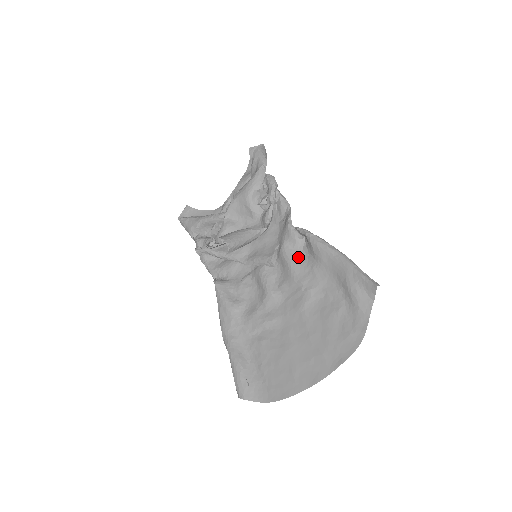
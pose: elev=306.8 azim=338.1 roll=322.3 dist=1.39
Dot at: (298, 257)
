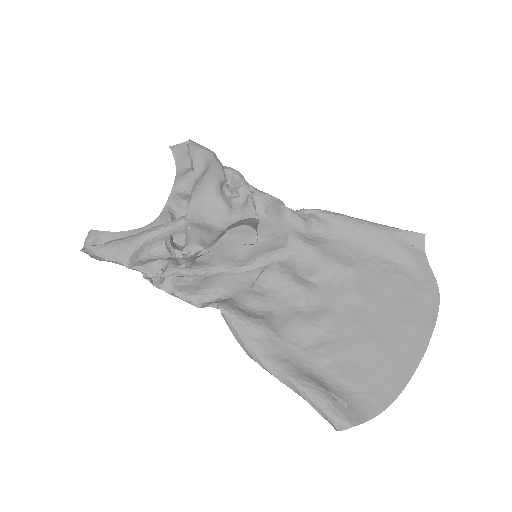
Dot at: (314, 240)
